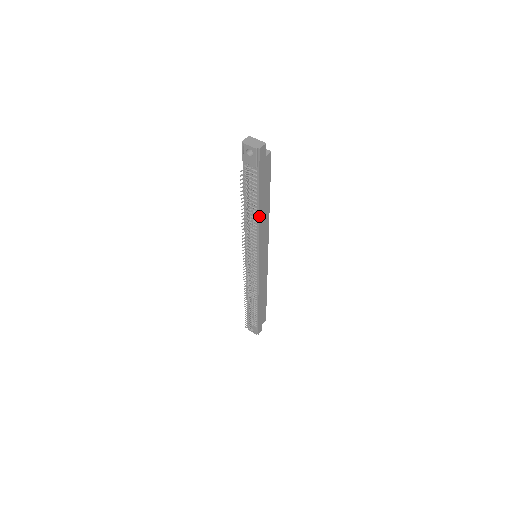
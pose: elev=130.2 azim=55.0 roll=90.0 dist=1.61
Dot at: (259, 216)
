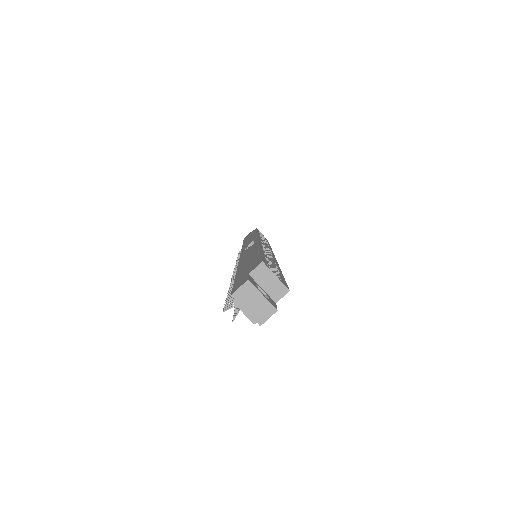
Dot at: occluded
